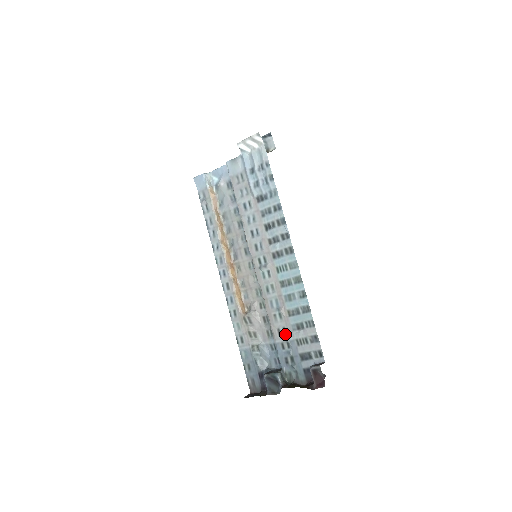
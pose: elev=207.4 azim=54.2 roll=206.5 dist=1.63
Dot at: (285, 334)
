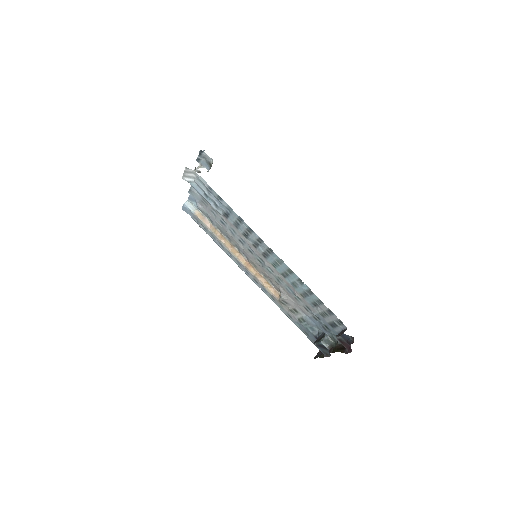
Dot at: (310, 310)
